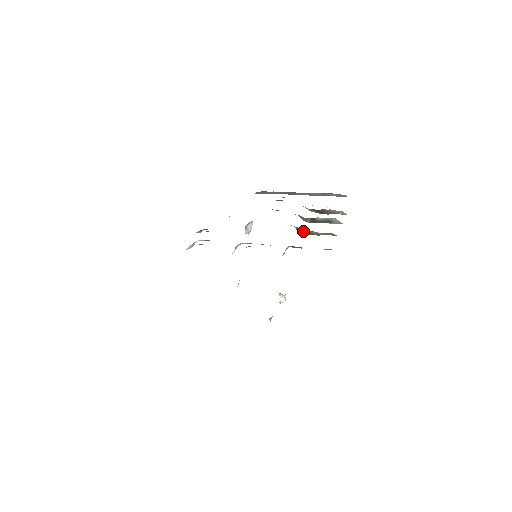
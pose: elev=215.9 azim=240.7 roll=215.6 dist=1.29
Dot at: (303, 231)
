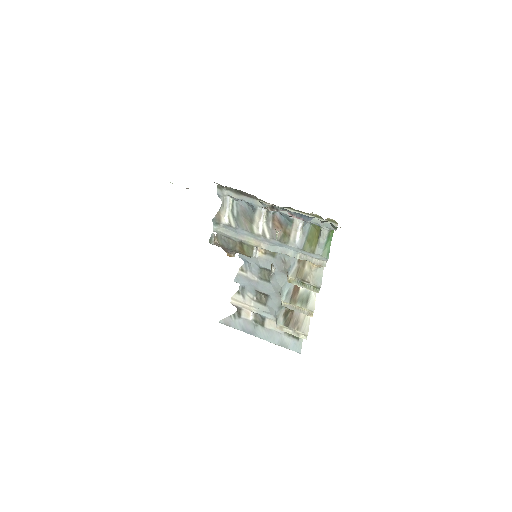
Dot at: (296, 269)
